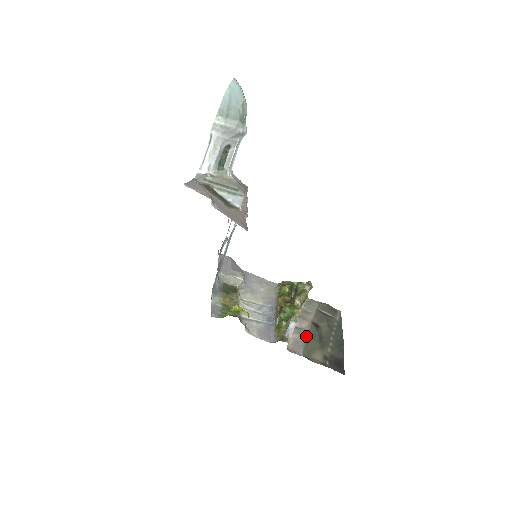
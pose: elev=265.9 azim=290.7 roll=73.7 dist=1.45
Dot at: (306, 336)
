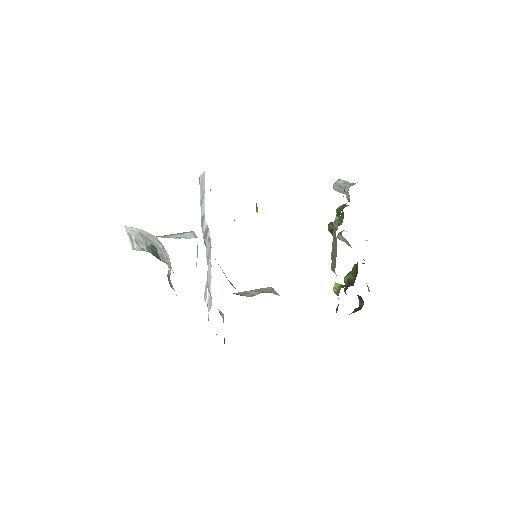
Dot at: occluded
